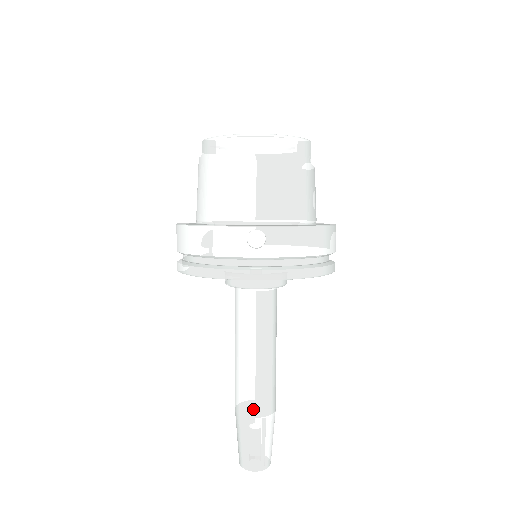
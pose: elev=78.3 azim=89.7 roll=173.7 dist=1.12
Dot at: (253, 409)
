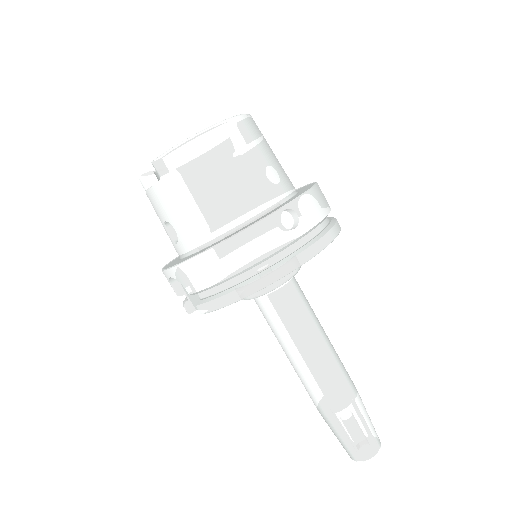
Dot at: (345, 397)
